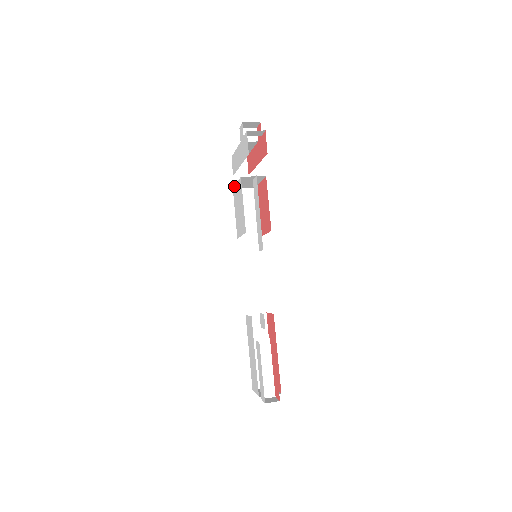
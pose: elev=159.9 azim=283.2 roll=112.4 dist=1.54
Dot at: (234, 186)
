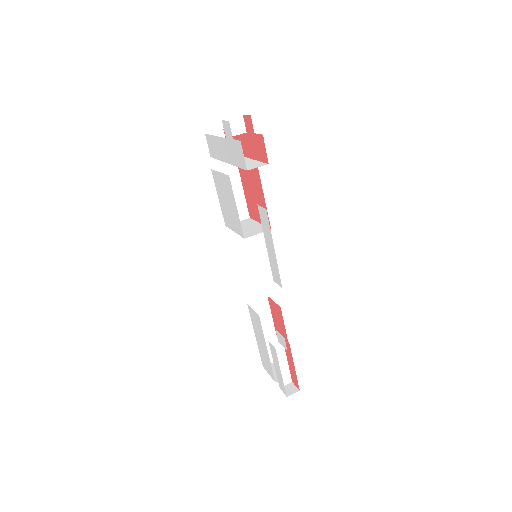
Dot at: (214, 170)
